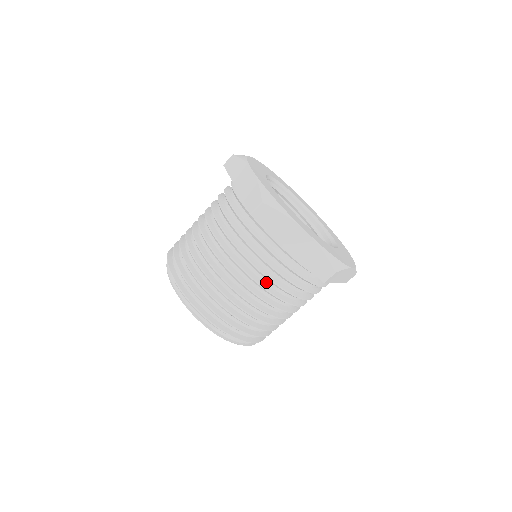
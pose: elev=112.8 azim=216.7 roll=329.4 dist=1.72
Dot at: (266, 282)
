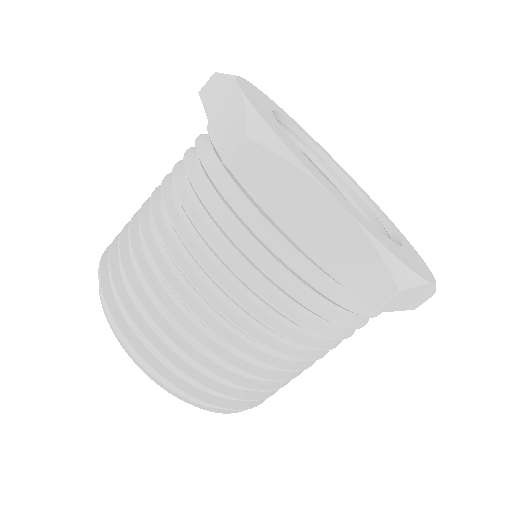
Dot at: (259, 304)
